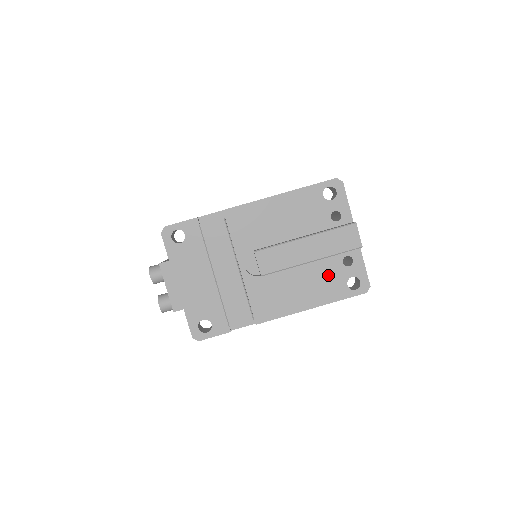
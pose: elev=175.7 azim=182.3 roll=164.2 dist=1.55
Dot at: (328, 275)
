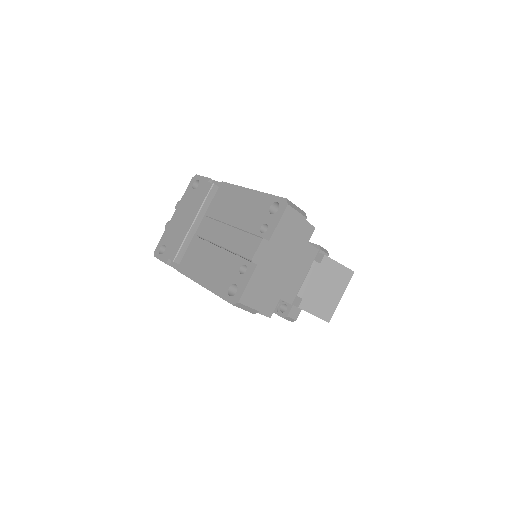
Dot at: (227, 270)
